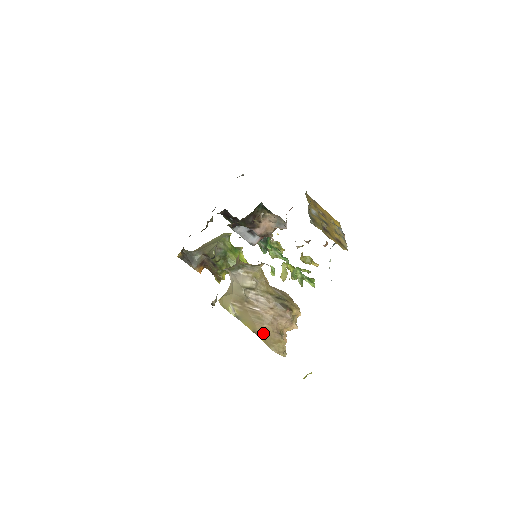
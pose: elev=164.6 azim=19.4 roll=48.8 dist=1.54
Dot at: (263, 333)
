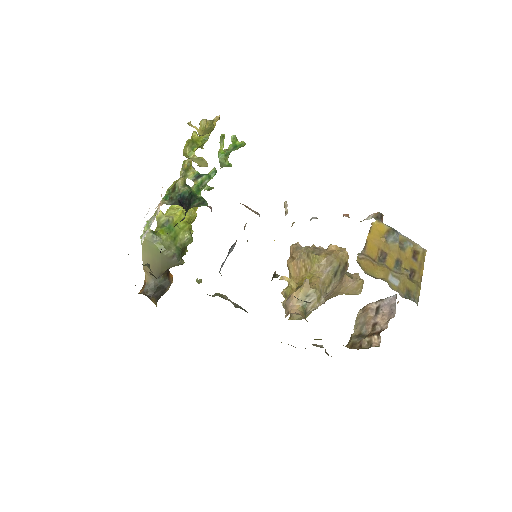
Dot at: (342, 294)
